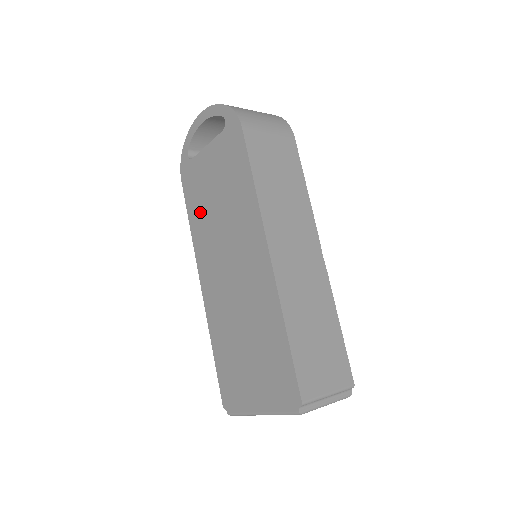
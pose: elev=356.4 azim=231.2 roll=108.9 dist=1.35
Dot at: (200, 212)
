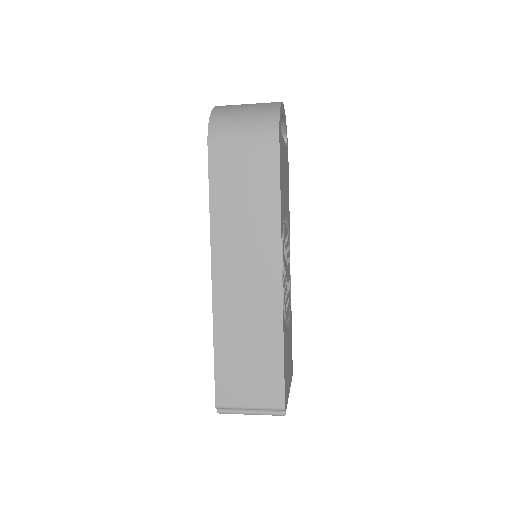
Dot at: occluded
